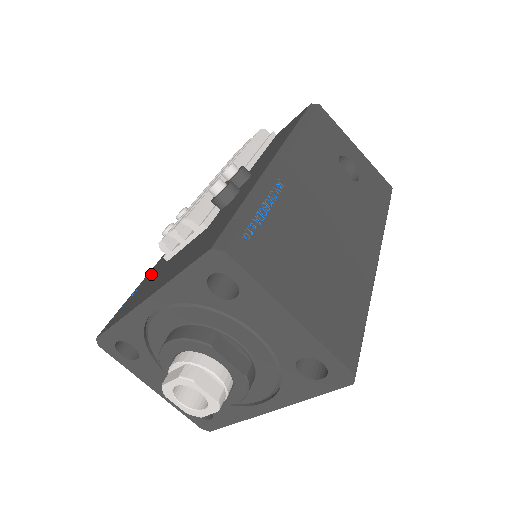
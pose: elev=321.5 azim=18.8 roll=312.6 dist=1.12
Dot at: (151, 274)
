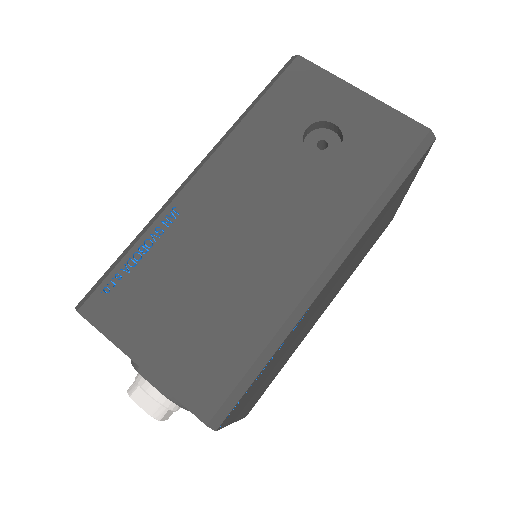
Dot at: occluded
